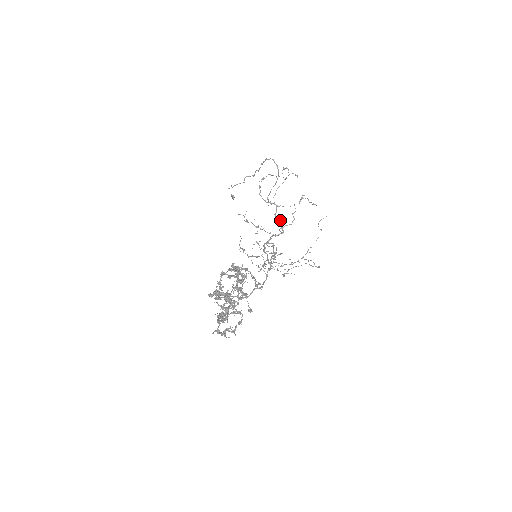
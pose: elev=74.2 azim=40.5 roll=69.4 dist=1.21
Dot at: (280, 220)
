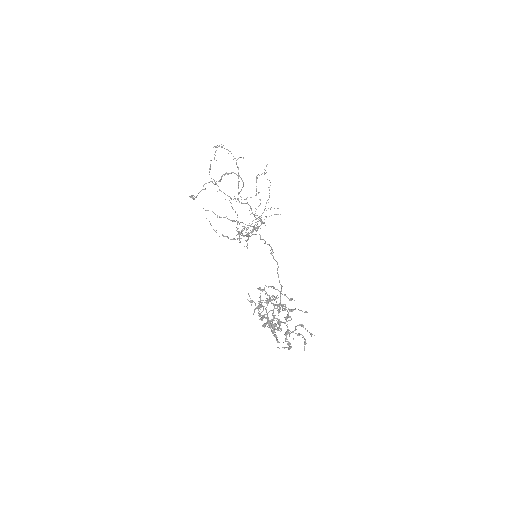
Dot at: (259, 216)
